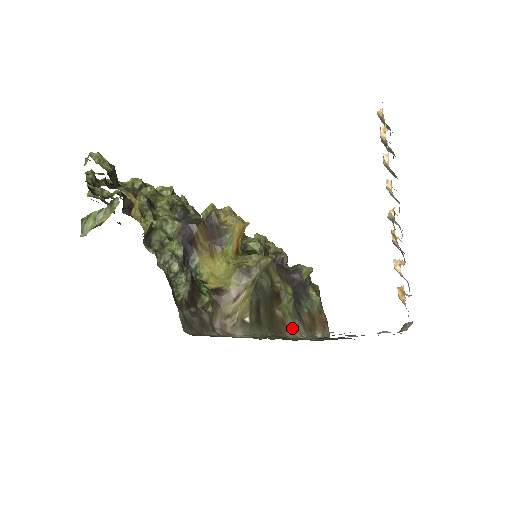
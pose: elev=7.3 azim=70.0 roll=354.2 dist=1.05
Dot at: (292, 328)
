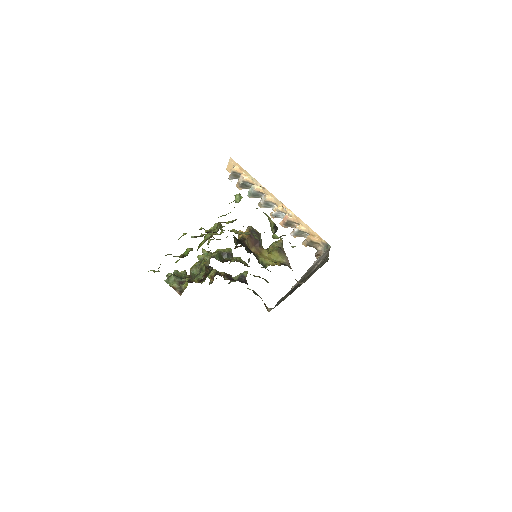
Dot at: occluded
